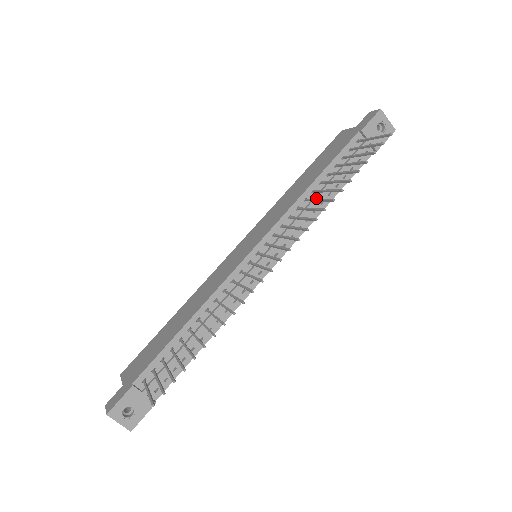
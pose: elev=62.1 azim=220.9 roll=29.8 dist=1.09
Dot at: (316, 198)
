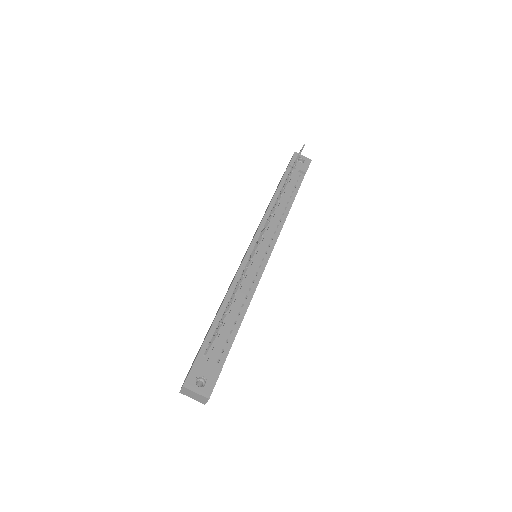
Dot at: (279, 205)
